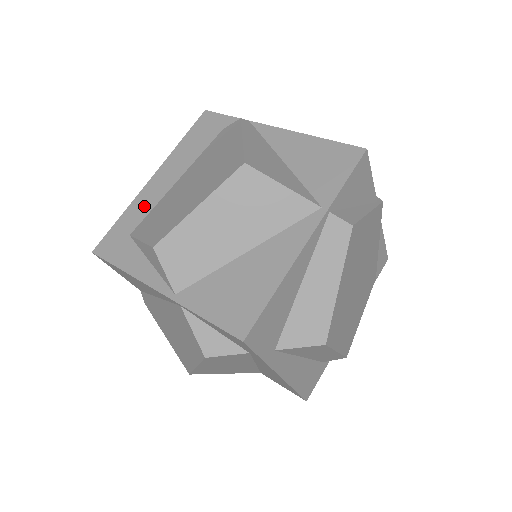
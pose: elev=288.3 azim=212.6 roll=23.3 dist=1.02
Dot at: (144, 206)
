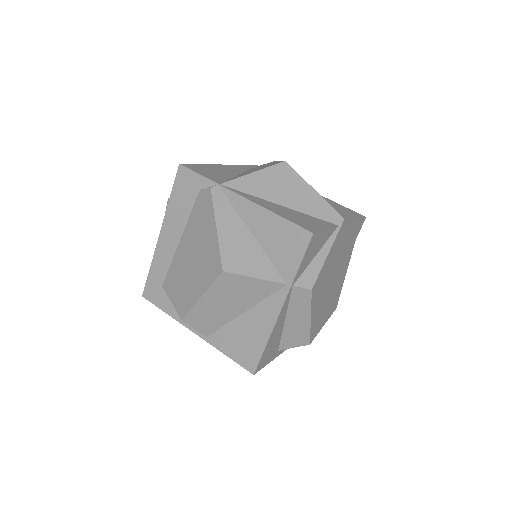
Dot at: (163, 262)
